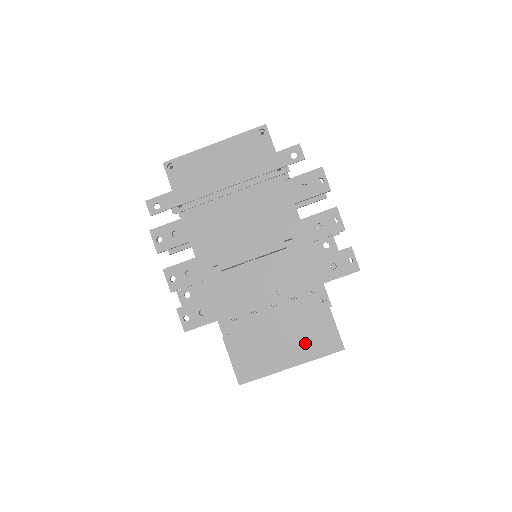
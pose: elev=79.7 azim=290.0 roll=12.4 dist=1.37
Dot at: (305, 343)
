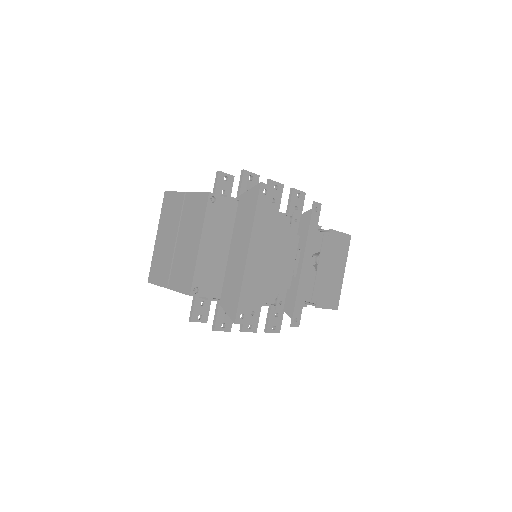
Dot at: (340, 257)
